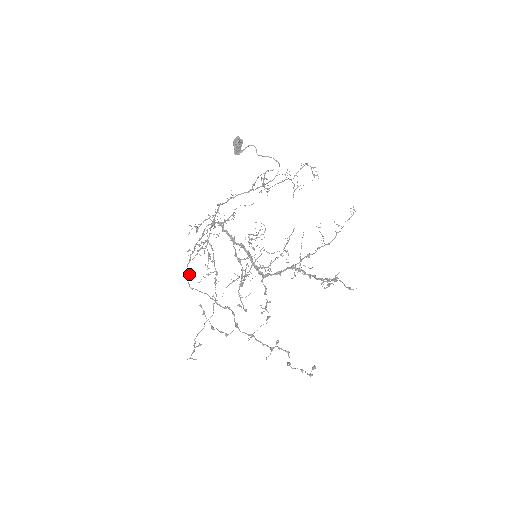
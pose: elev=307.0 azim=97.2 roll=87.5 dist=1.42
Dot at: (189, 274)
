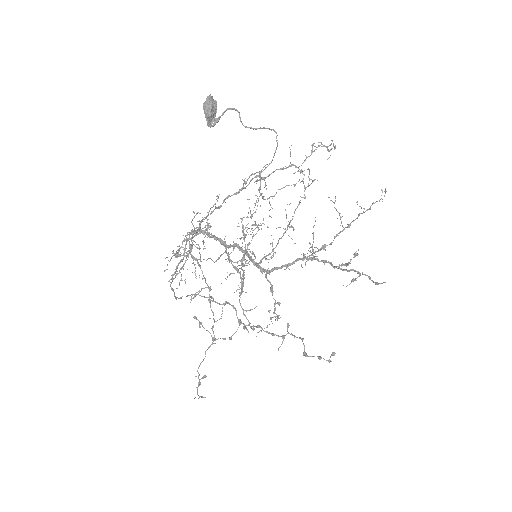
Dot at: (174, 293)
